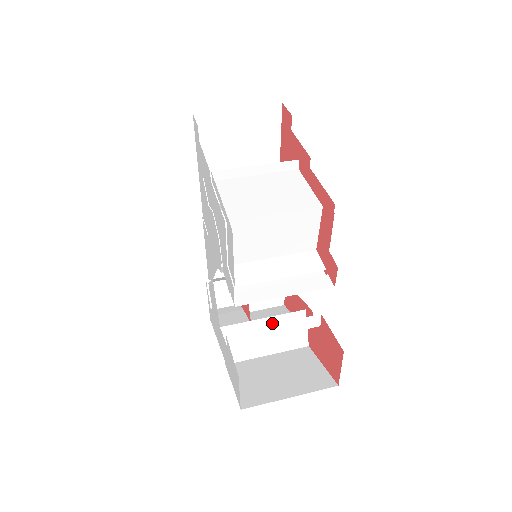
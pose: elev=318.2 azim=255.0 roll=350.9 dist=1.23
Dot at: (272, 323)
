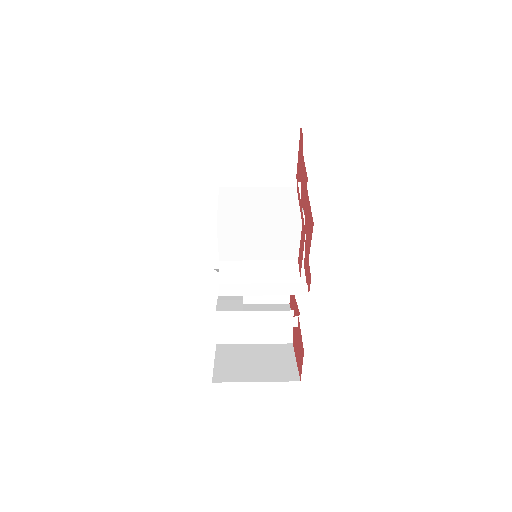
Dot at: occluded
